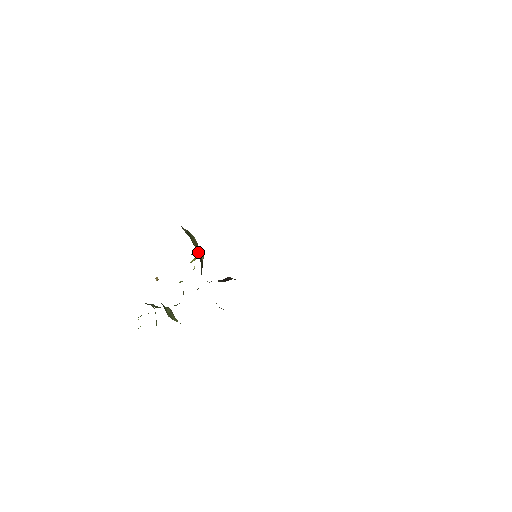
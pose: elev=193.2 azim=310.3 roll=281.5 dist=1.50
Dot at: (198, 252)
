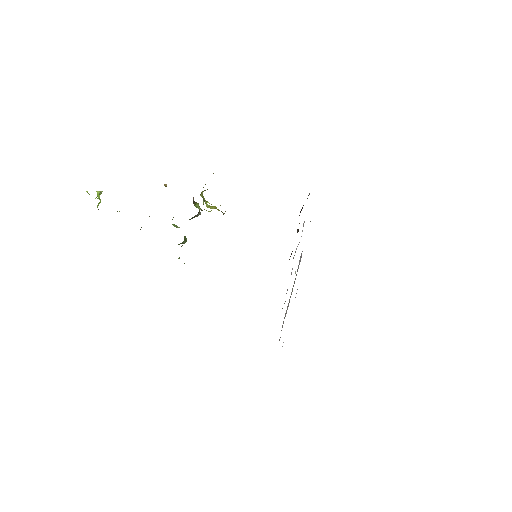
Dot at: occluded
